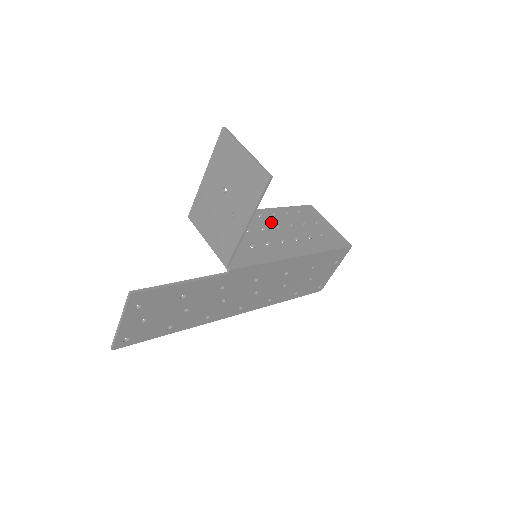
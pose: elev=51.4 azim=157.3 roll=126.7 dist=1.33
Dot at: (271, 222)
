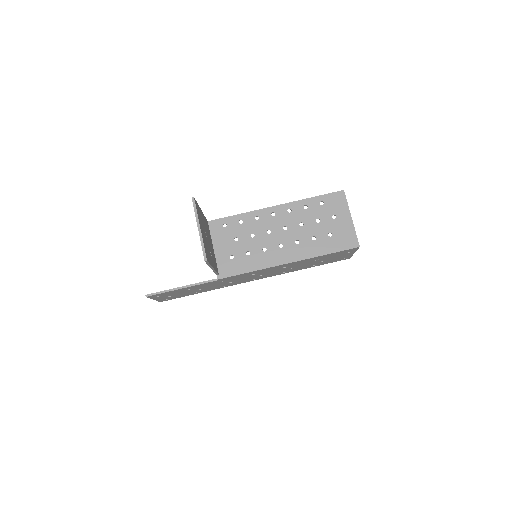
Dot at: (281, 222)
